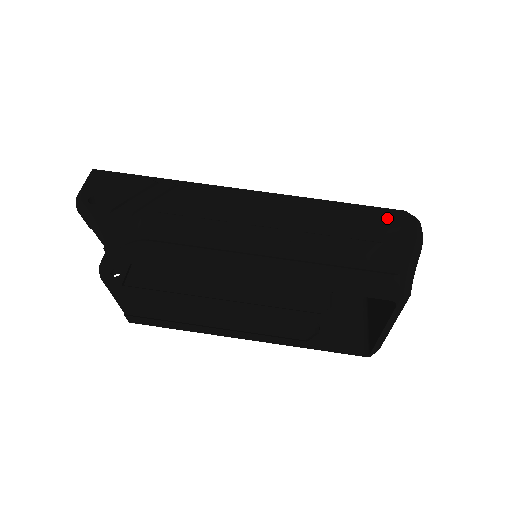
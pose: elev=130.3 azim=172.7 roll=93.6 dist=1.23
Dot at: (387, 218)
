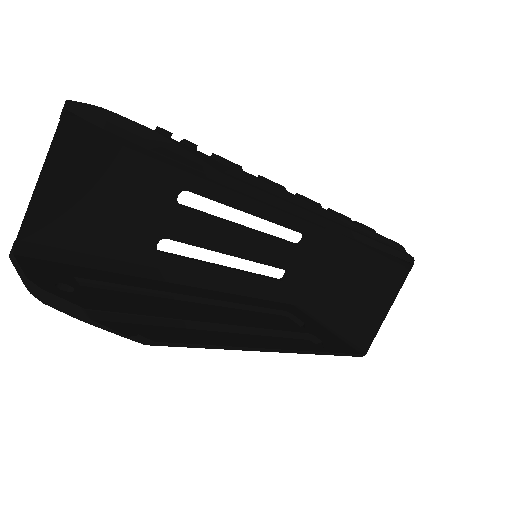
Dot at: occluded
